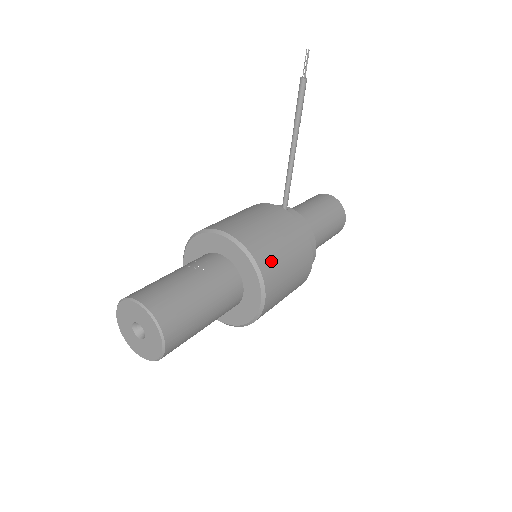
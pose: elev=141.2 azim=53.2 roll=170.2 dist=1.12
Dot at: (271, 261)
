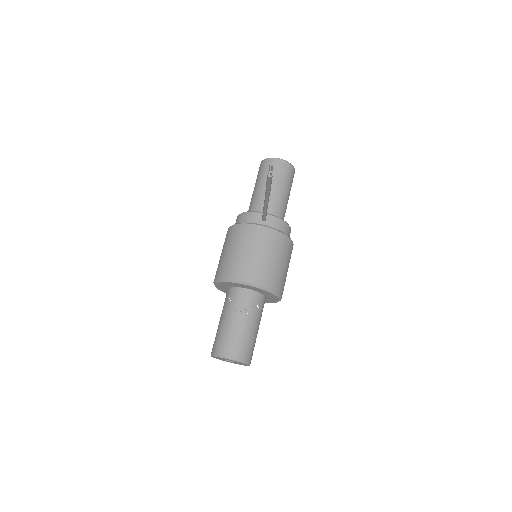
Dot at: (279, 281)
